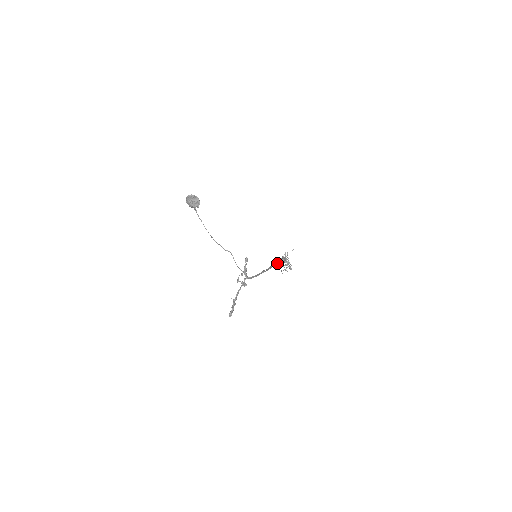
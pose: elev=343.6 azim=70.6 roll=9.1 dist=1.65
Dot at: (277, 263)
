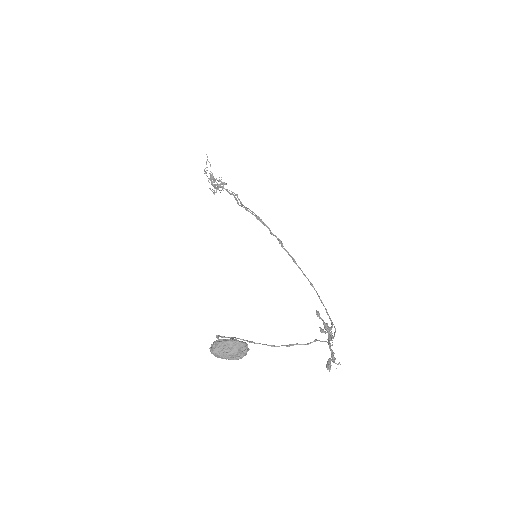
Dot at: (271, 232)
